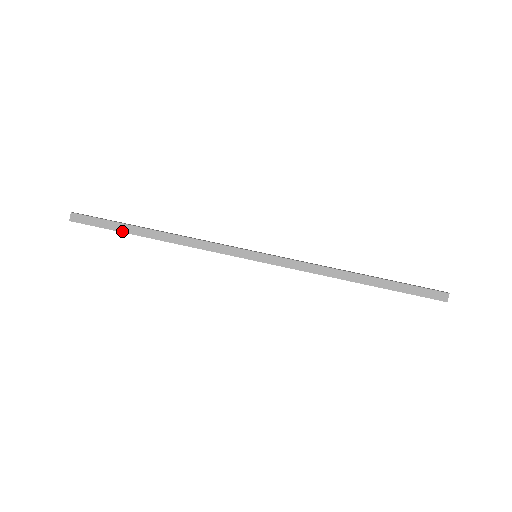
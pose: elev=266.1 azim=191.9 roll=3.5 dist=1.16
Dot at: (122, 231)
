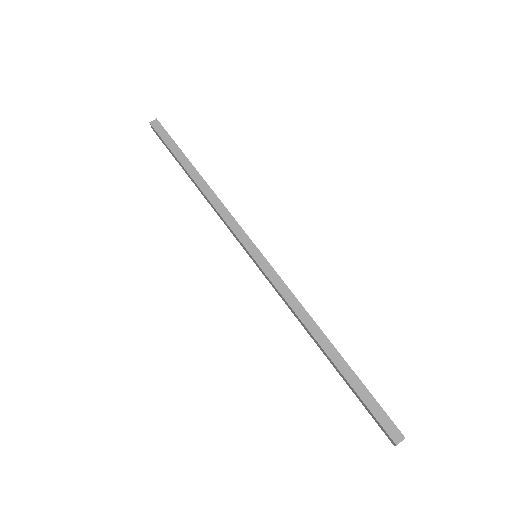
Dot at: (176, 156)
